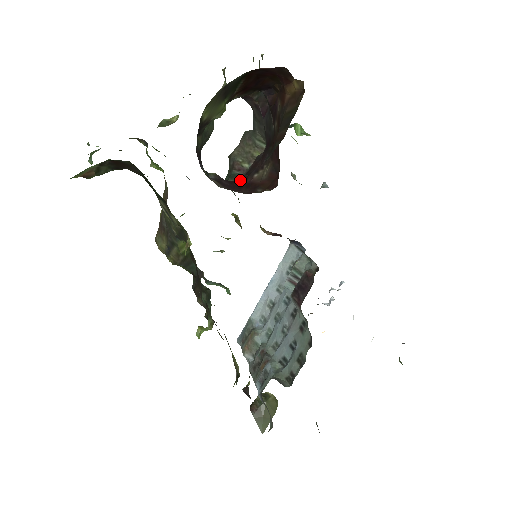
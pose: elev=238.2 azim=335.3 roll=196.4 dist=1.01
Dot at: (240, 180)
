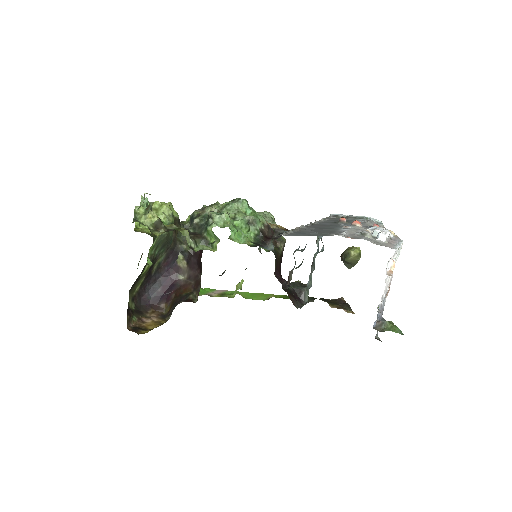
Dot at: occluded
